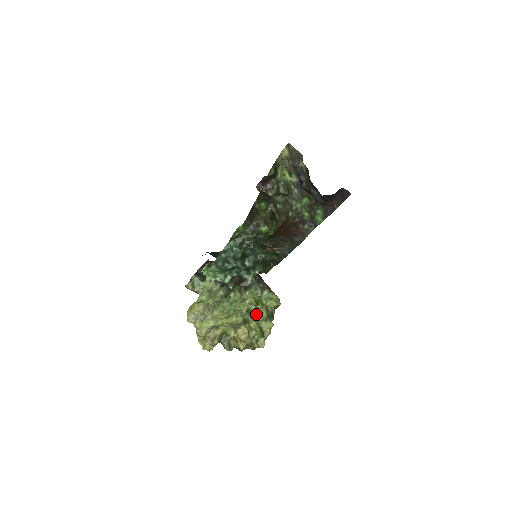
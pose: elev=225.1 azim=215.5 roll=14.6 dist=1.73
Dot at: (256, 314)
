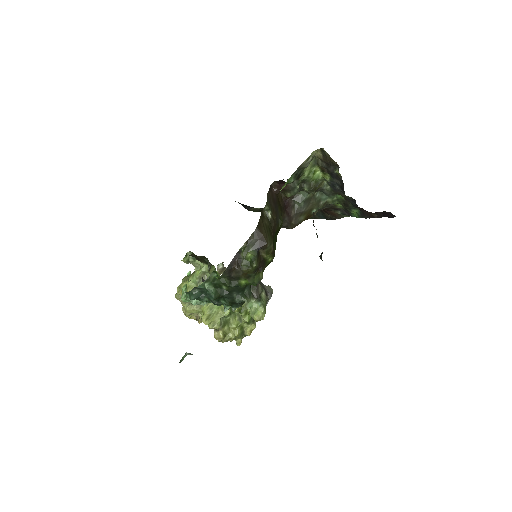
Dot at: (240, 315)
